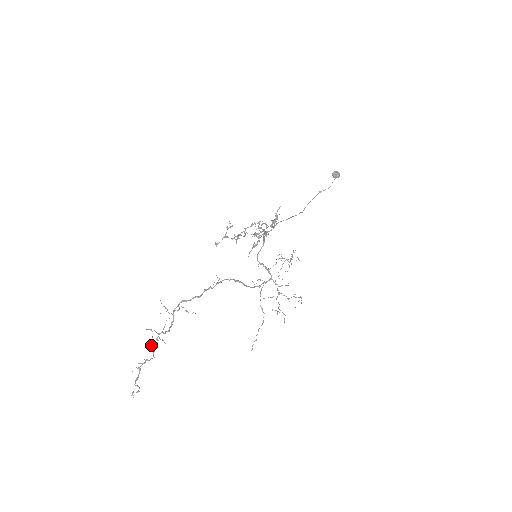
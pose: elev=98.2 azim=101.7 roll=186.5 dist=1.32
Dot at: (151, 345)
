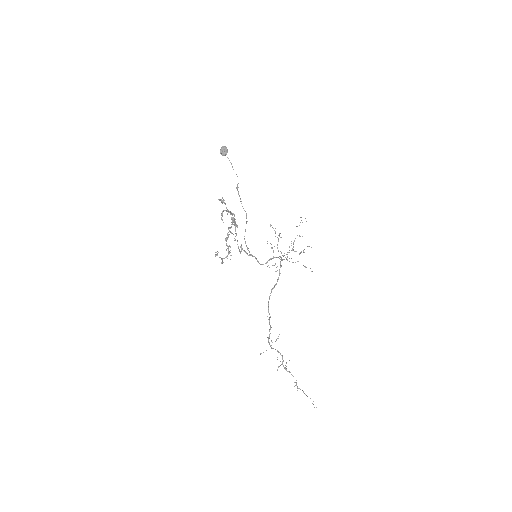
Dot at: occluded
